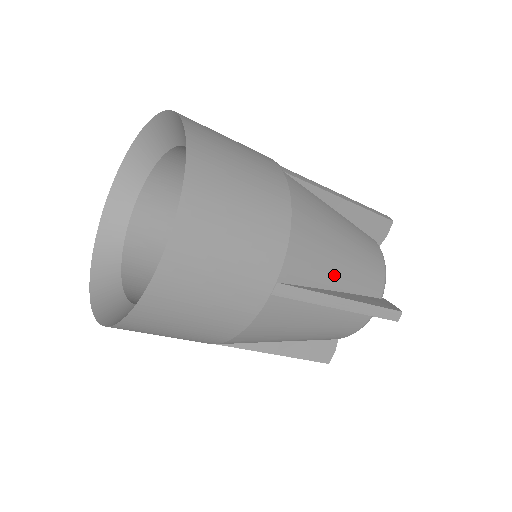
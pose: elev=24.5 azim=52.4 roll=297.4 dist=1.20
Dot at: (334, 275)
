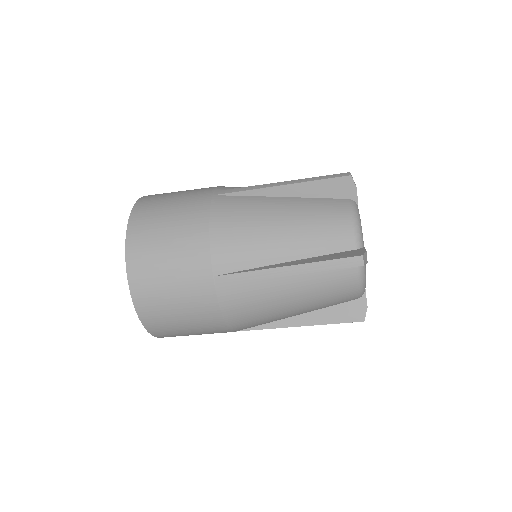
Dot at: (274, 251)
